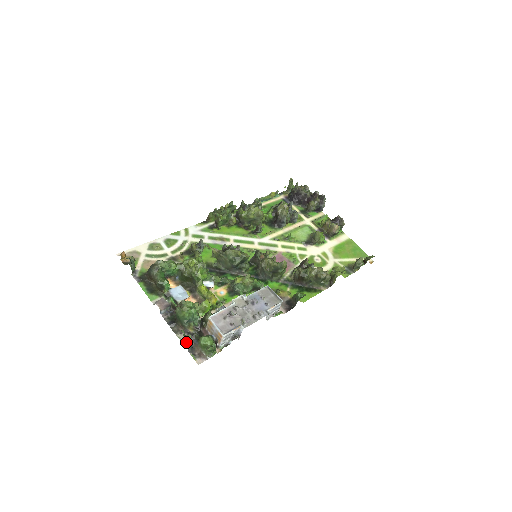
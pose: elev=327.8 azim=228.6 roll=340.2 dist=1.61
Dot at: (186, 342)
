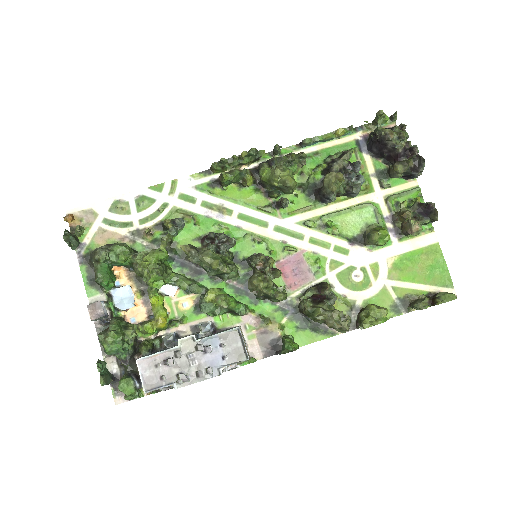
Dot at: (111, 370)
